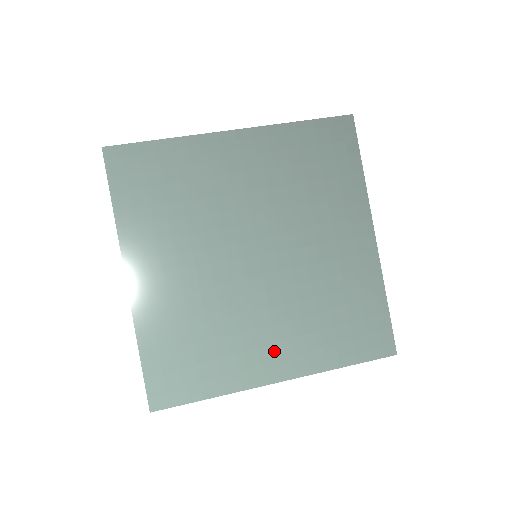
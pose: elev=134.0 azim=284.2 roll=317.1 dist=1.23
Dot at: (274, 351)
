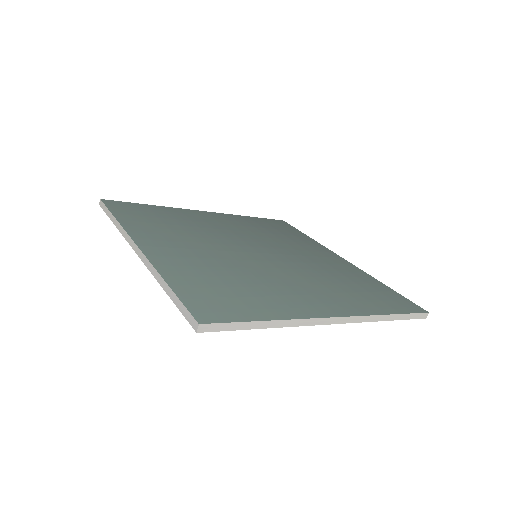
Dot at: (314, 298)
